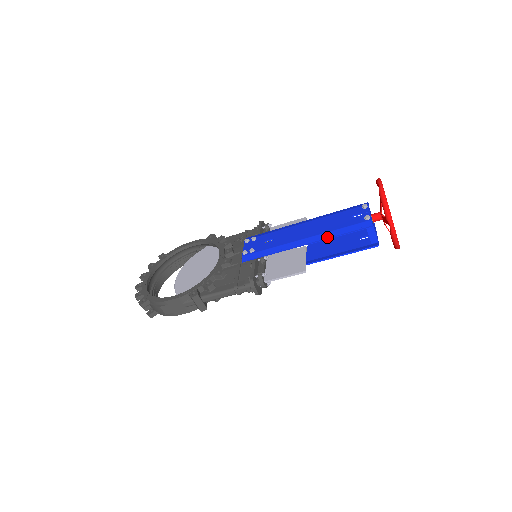
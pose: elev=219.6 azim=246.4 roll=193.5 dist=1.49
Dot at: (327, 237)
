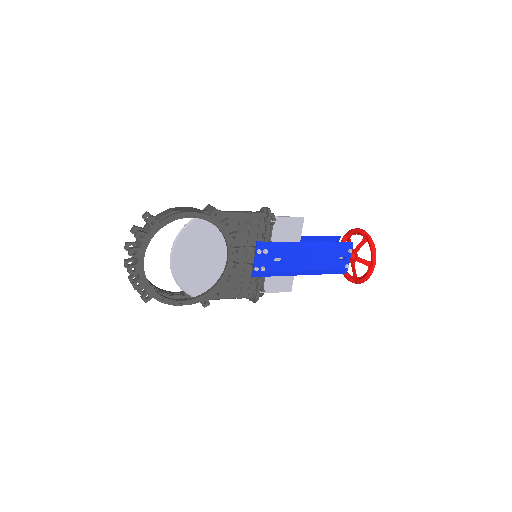
Dot at: (318, 274)
